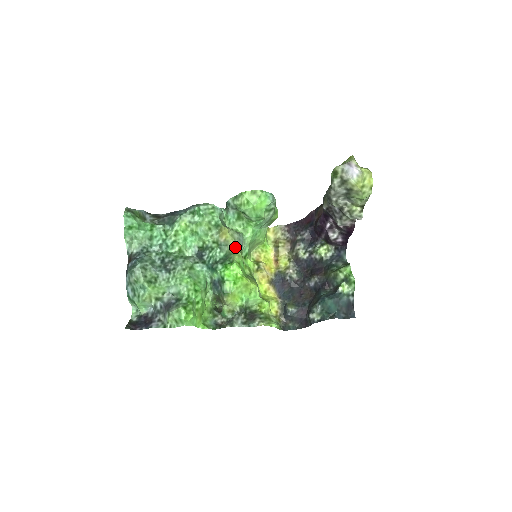
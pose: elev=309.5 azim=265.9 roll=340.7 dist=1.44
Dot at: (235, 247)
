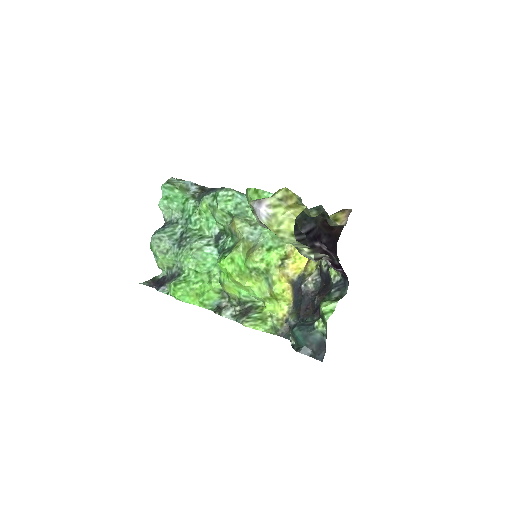
Dot at: (240, 241)
